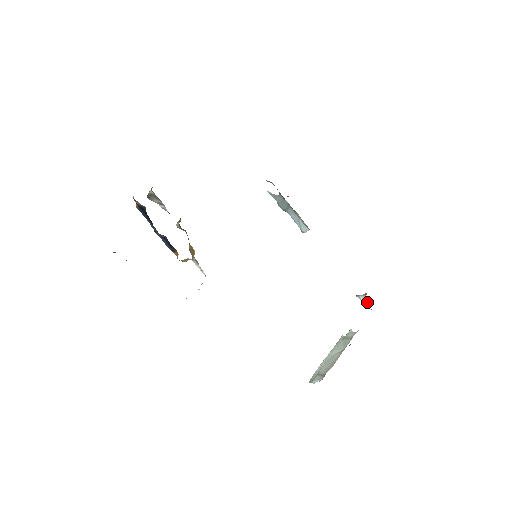
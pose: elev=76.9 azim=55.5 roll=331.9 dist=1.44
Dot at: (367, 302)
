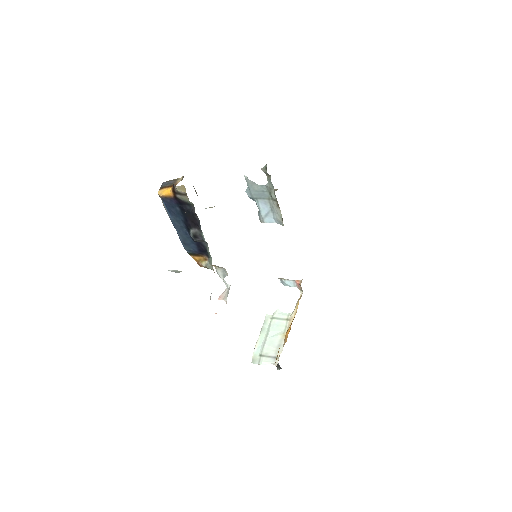
Dot at: (292, 285)
